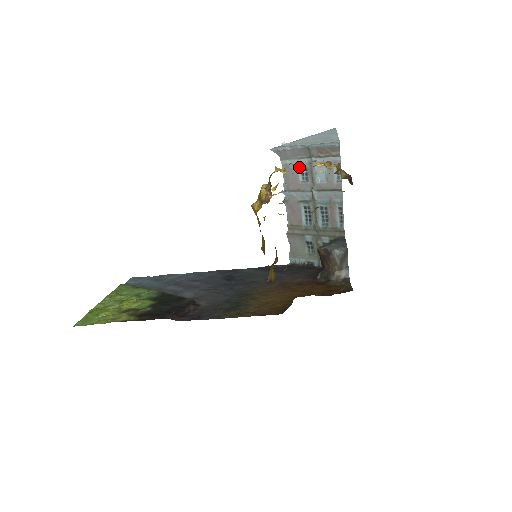
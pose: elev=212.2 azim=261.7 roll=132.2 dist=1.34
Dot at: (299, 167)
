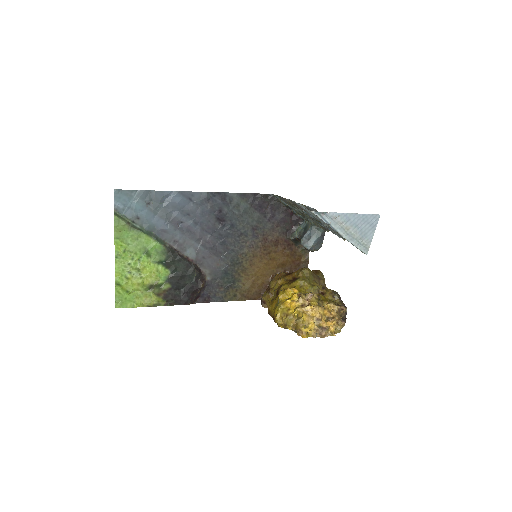
Dot at: occluded
